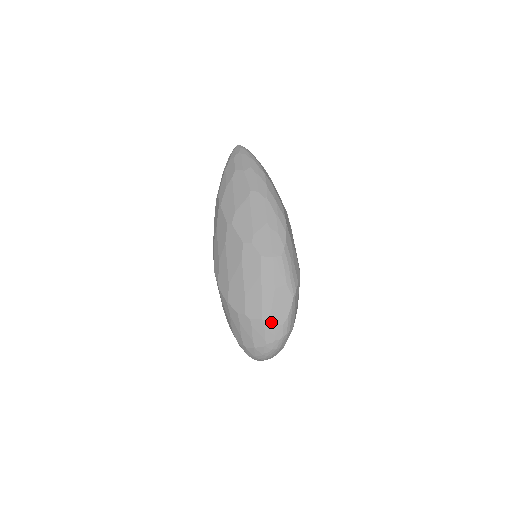
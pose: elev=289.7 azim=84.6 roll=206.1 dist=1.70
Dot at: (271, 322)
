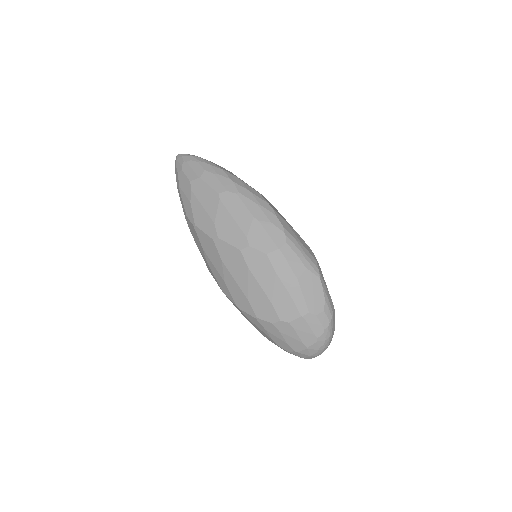
Dot at: (311, 314)
